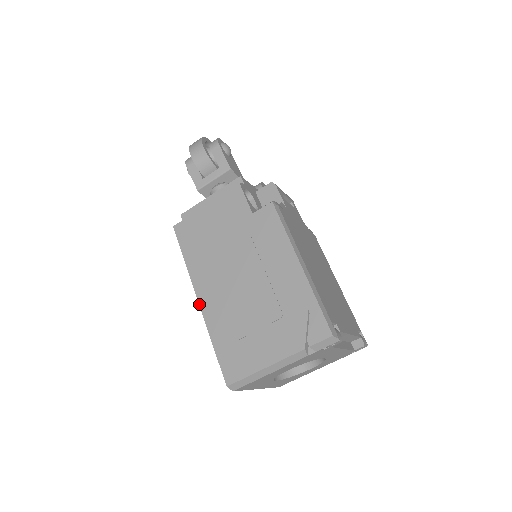
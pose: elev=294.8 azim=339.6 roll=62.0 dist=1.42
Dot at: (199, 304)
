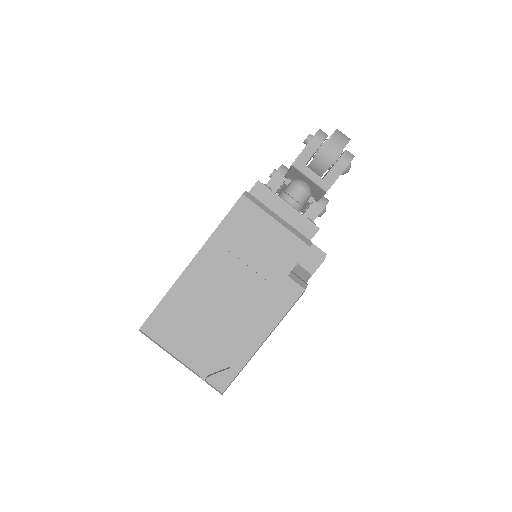
Dot at: (187, 266)
